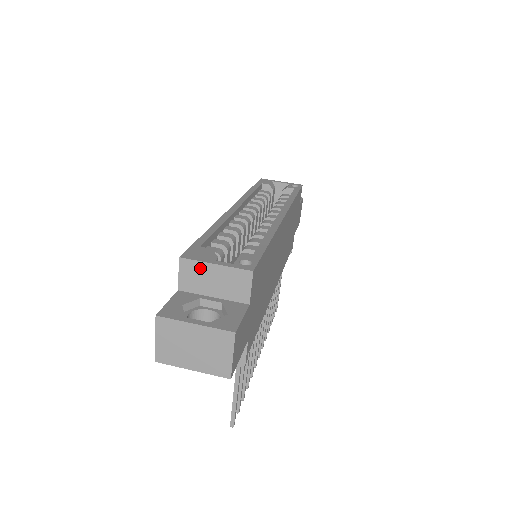
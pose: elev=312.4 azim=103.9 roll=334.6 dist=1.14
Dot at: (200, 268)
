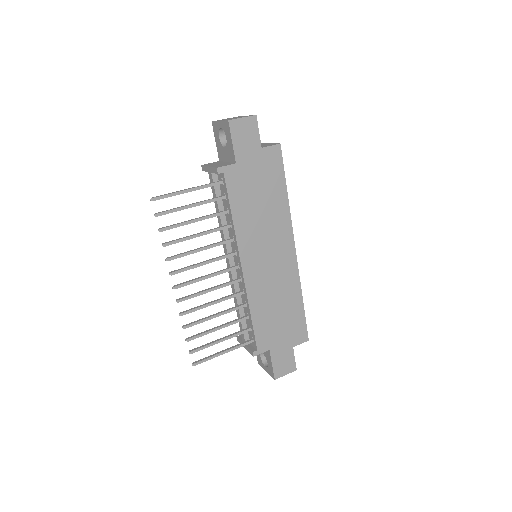
Dot at: occluded
